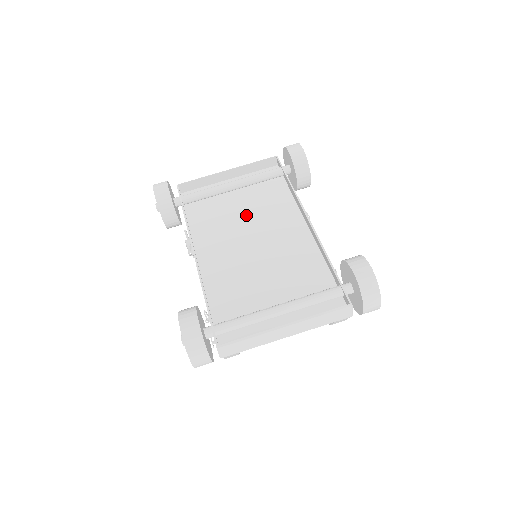
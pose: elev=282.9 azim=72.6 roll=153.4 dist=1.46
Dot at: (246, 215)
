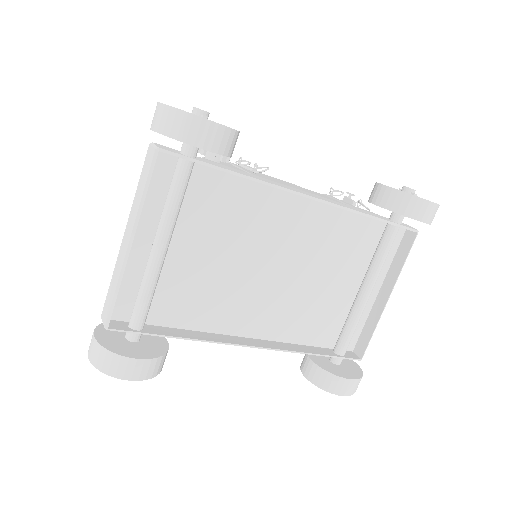
Dot at: (220, 252)
